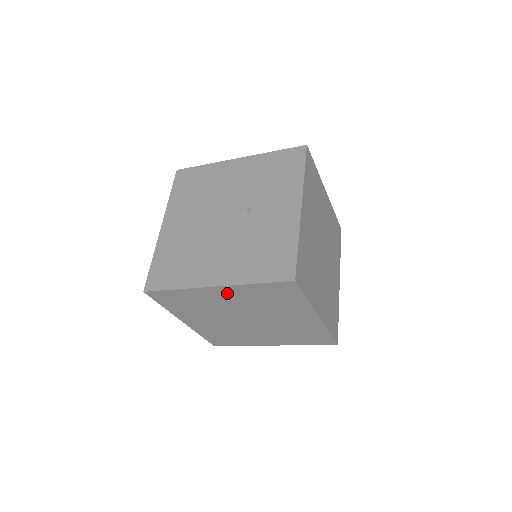
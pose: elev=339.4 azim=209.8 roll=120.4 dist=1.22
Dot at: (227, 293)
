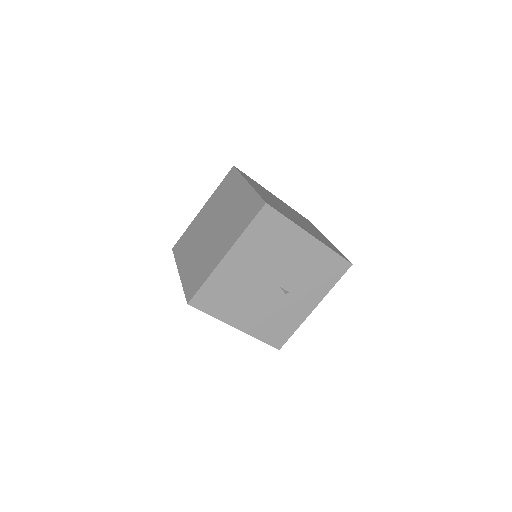
Dot at: occluded
